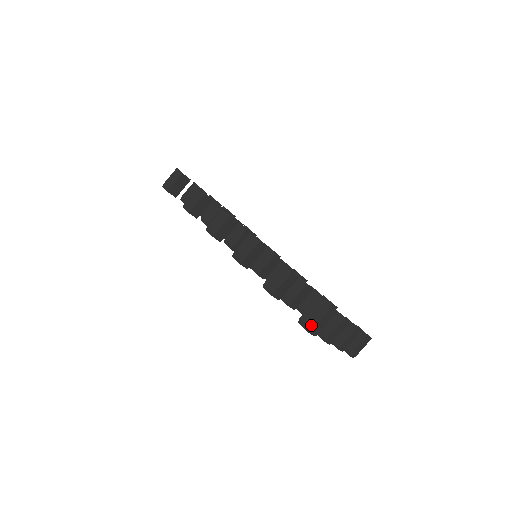
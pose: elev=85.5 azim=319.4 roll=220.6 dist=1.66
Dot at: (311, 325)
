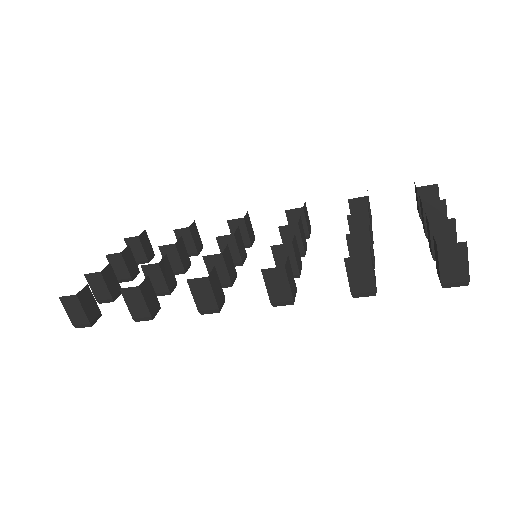
Dot at: (464, 278)
